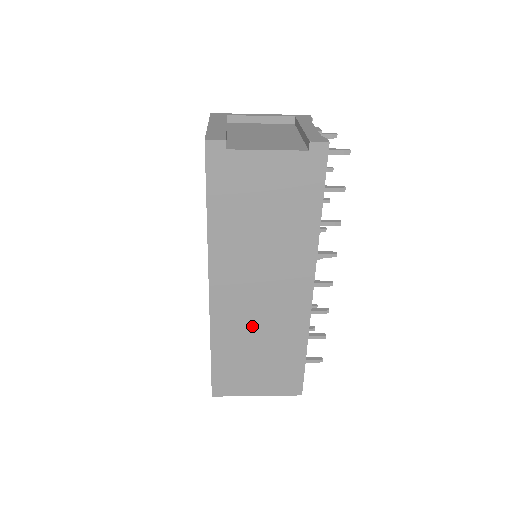
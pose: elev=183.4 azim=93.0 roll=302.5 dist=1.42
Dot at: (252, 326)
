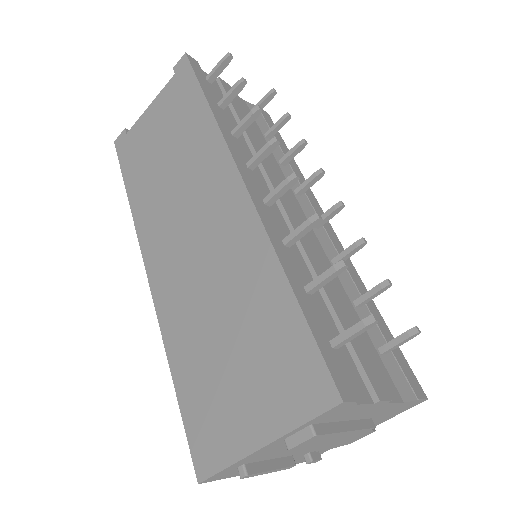
Dot at: (201, 291)
